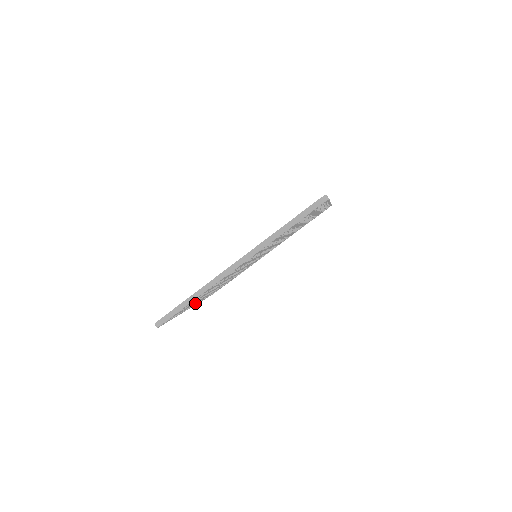
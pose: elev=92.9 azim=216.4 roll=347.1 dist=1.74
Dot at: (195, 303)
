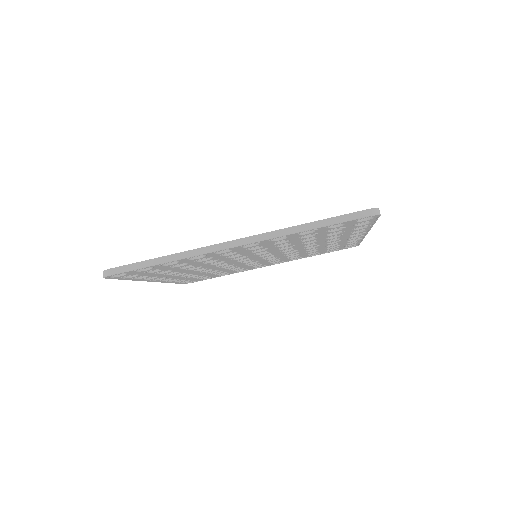
Dot at: (162, 277)
